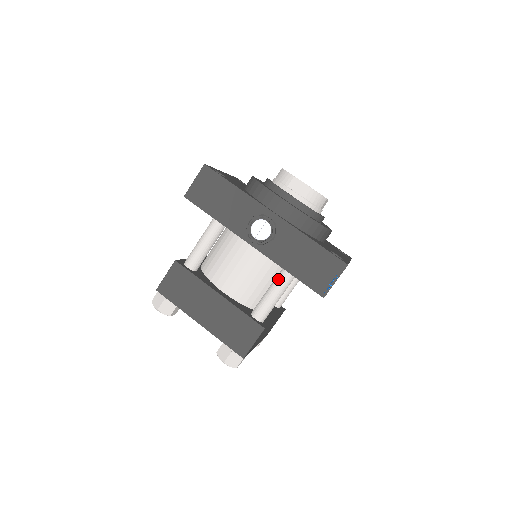
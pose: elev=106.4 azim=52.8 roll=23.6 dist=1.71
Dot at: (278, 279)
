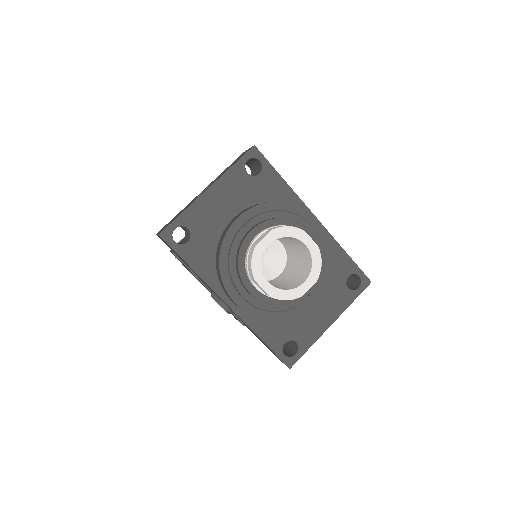
Dot at: occluded
